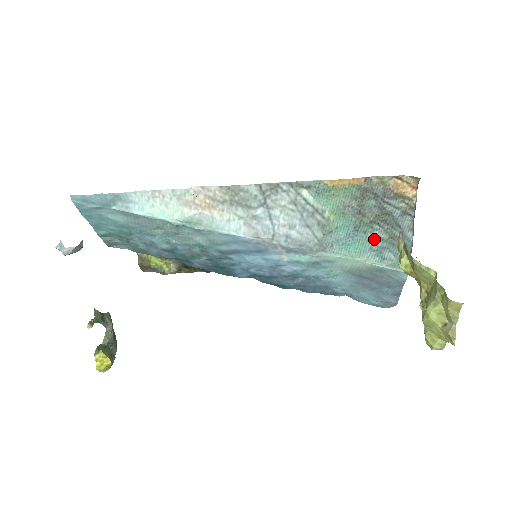
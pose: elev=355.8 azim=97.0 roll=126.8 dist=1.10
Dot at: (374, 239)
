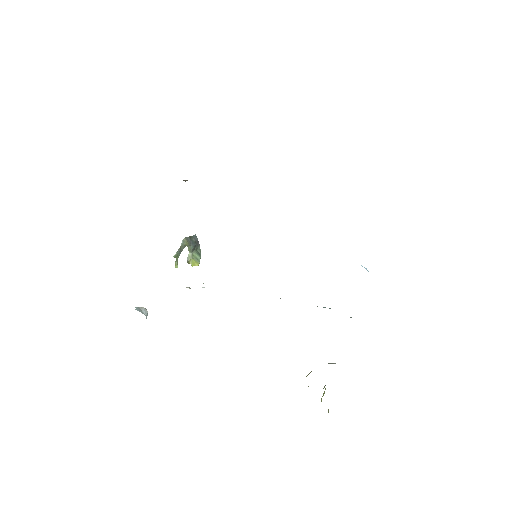
Dot at: (324, 307)
